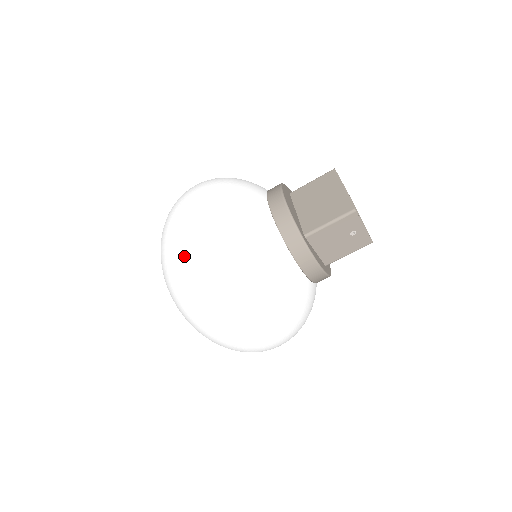
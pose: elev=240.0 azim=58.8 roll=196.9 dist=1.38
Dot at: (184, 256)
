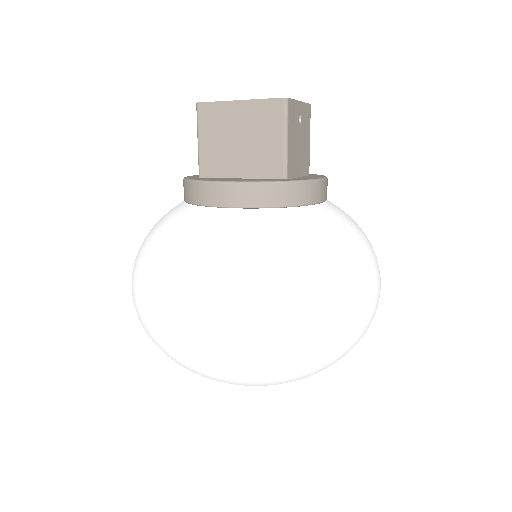
Dot at: (267, 349)
